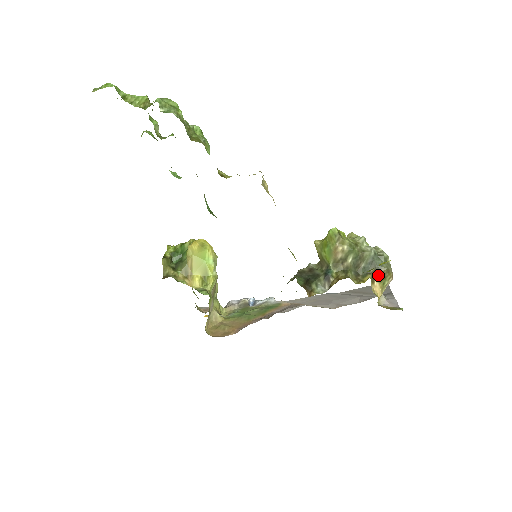
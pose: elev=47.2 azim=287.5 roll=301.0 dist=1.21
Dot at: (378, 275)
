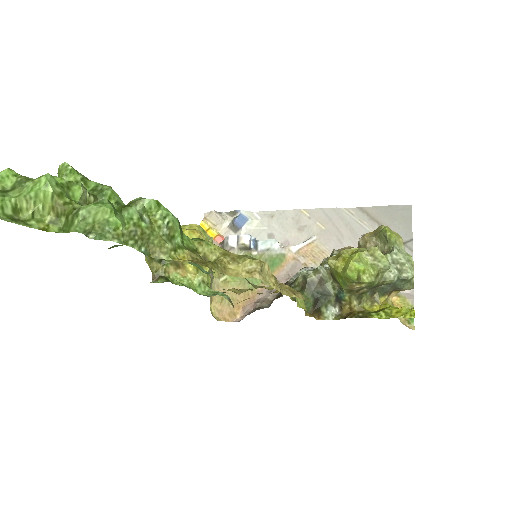
Dot at: (397, 290)
